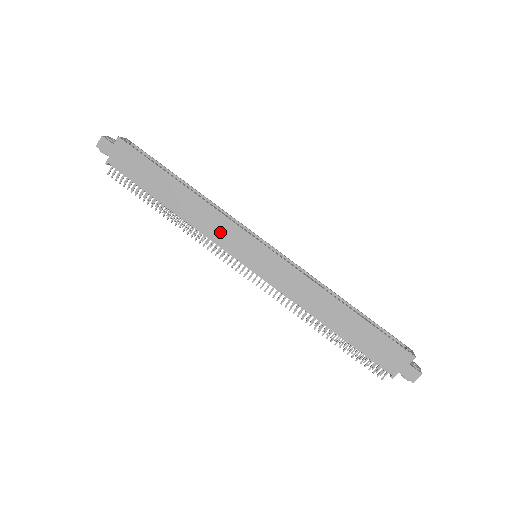
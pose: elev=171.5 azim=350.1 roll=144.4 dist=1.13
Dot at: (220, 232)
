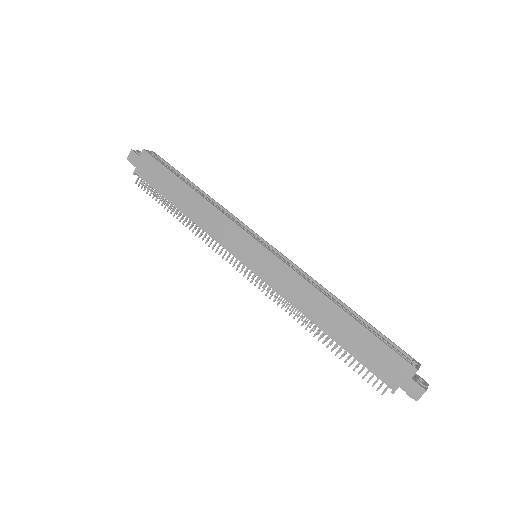
Dot at: (222, 232)
